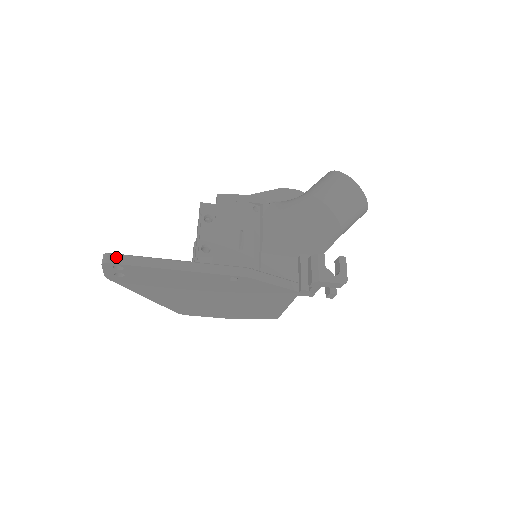
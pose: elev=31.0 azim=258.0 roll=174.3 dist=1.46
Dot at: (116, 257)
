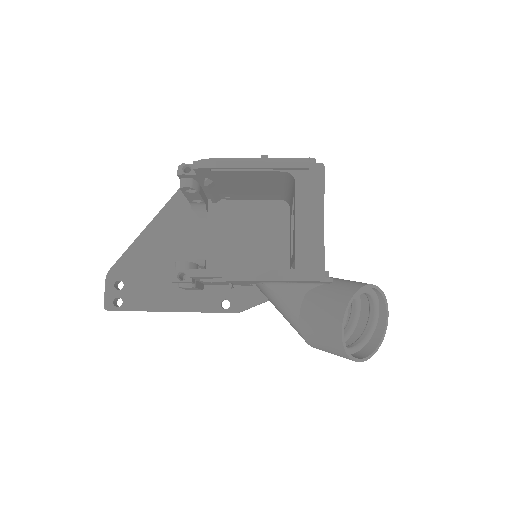
Dot at: occluded
